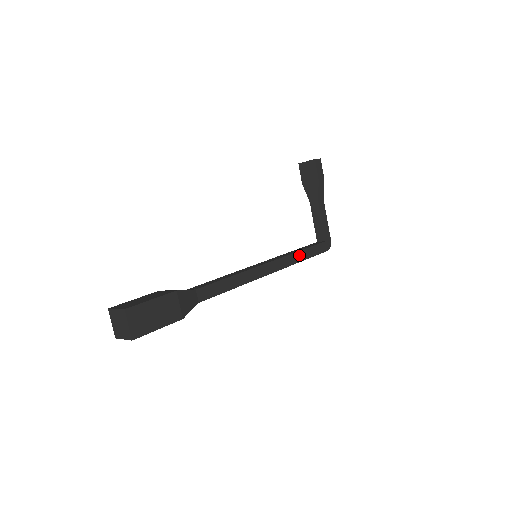
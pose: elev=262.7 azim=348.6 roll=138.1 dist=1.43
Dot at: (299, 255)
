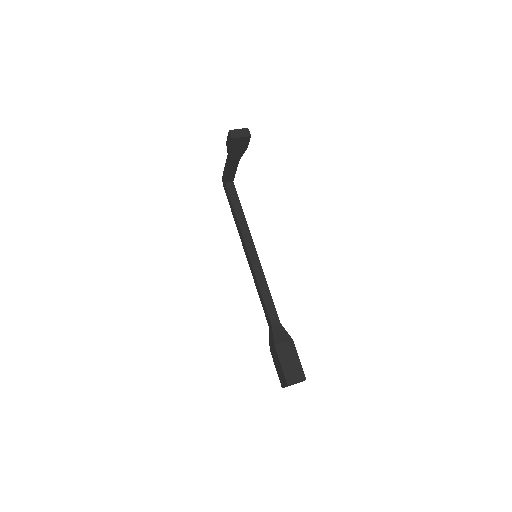
Dot at: (244, 218)
